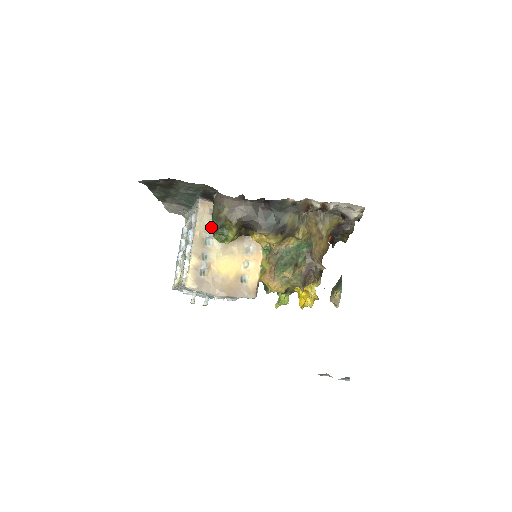
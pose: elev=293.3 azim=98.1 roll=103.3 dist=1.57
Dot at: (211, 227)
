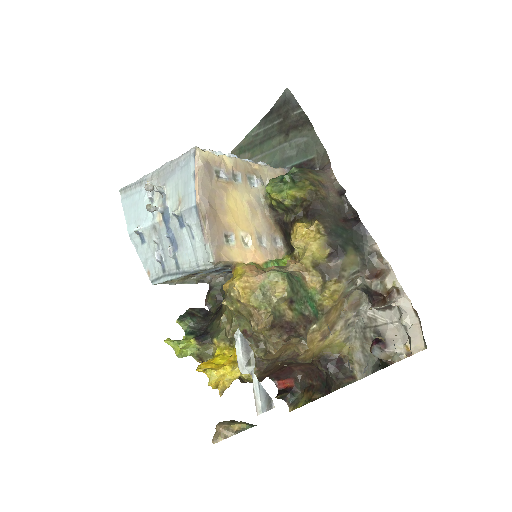
Dot at: occluded
